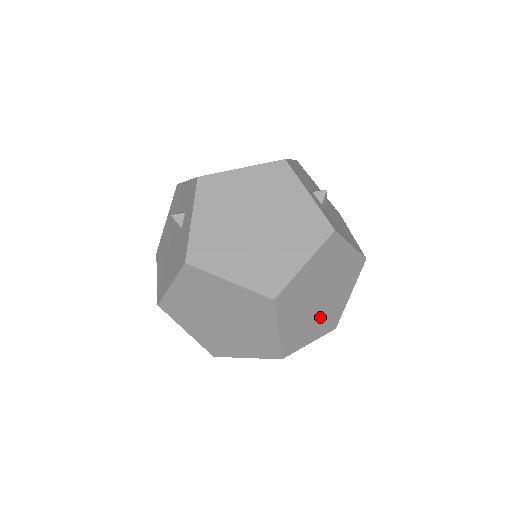
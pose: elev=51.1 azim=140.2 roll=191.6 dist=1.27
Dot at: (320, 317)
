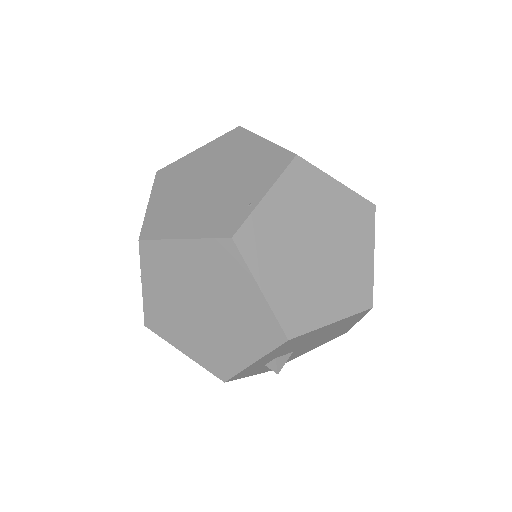
Dot at: (295, 277)
